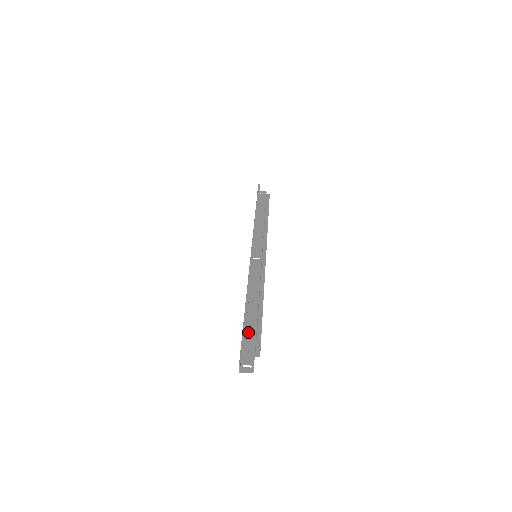
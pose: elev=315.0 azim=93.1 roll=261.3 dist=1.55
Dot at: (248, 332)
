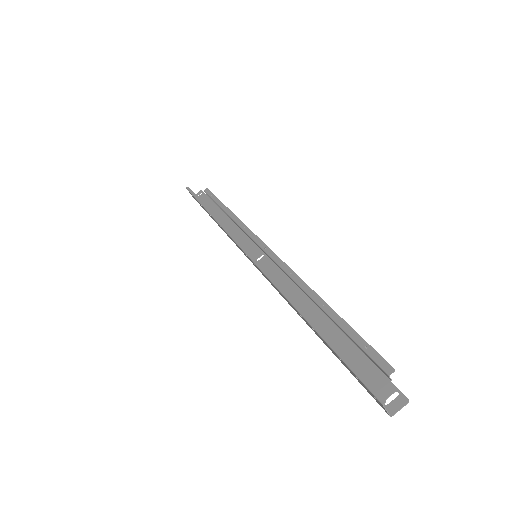
Dot at: (341, 351)
